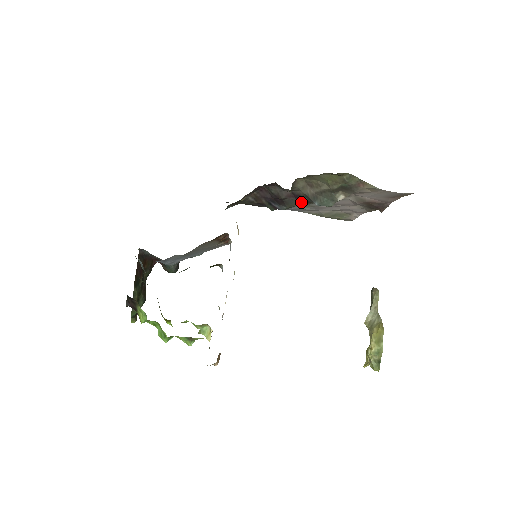
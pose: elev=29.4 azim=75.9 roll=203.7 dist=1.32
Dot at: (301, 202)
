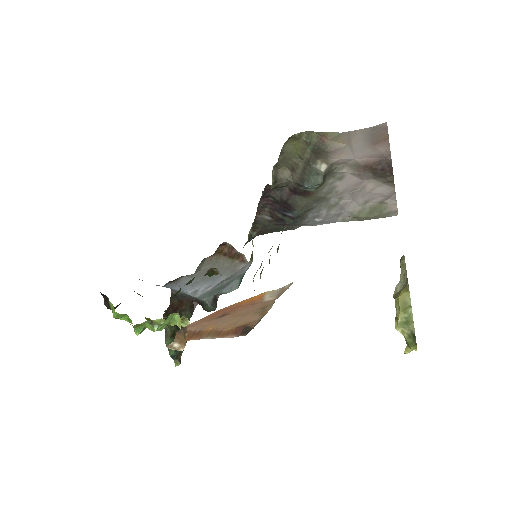
Dot at: (303, 197)
